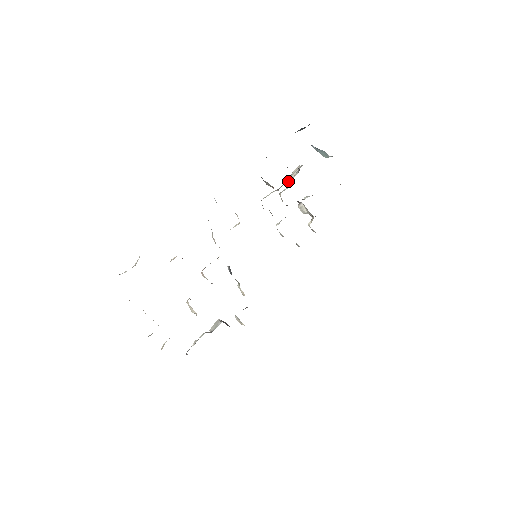
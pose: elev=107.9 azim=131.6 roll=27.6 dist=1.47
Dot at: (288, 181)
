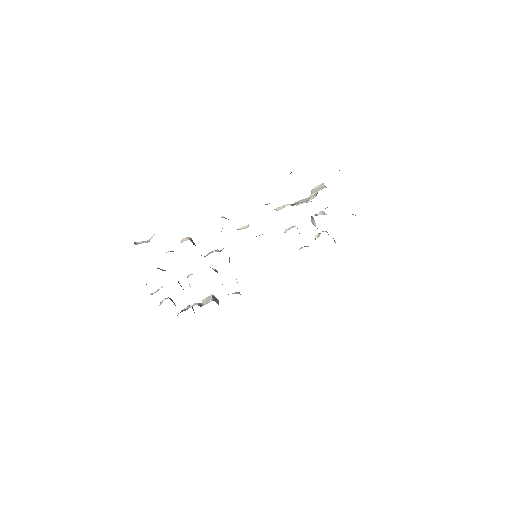
Dot at: (305, 199)
